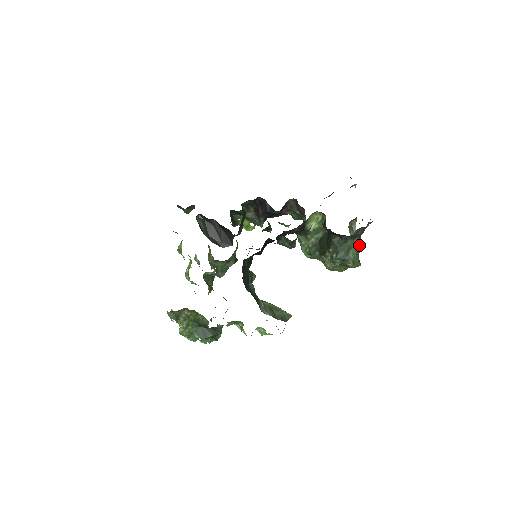
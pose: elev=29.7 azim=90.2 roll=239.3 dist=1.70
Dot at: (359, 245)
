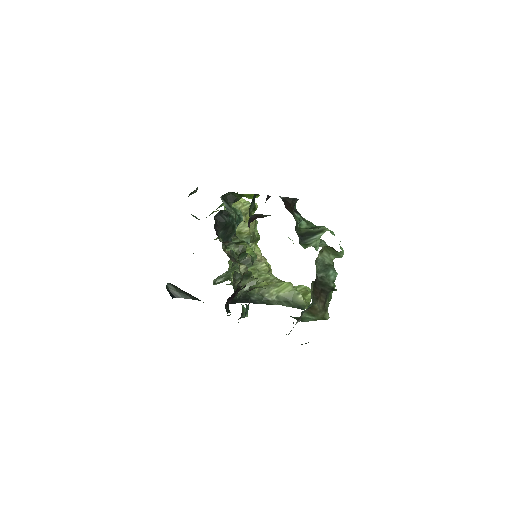
Dot at: (314, 311)
